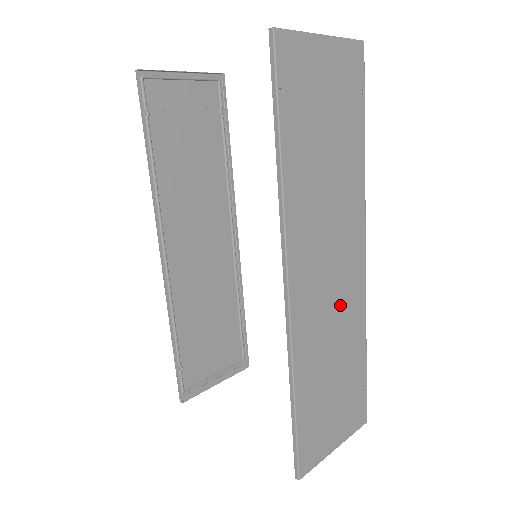
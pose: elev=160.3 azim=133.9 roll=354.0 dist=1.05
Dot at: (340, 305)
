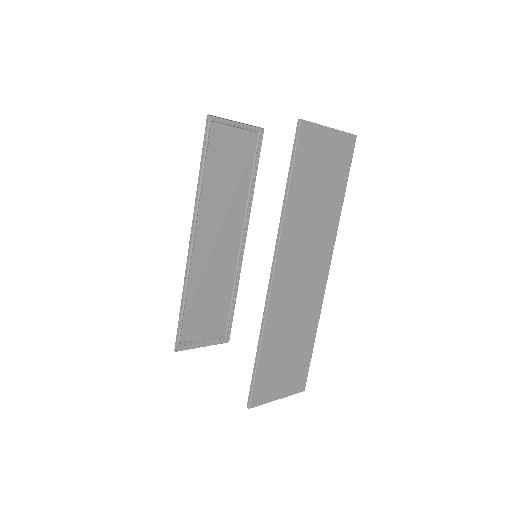
Dot at: (304, 299)
